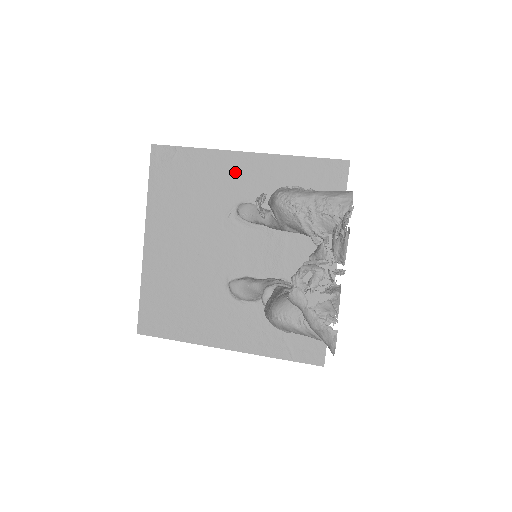
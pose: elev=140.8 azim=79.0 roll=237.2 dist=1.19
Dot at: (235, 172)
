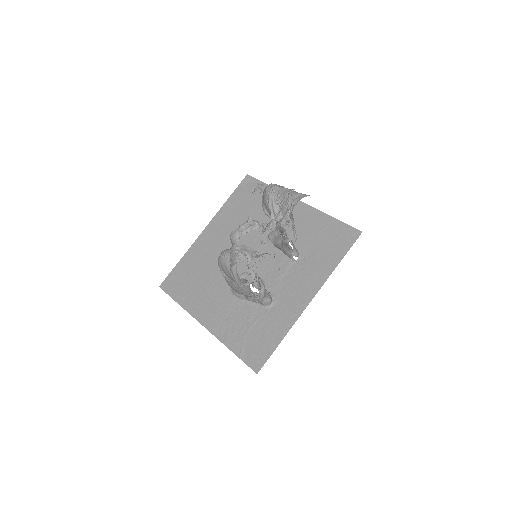
Dot at: occluded
